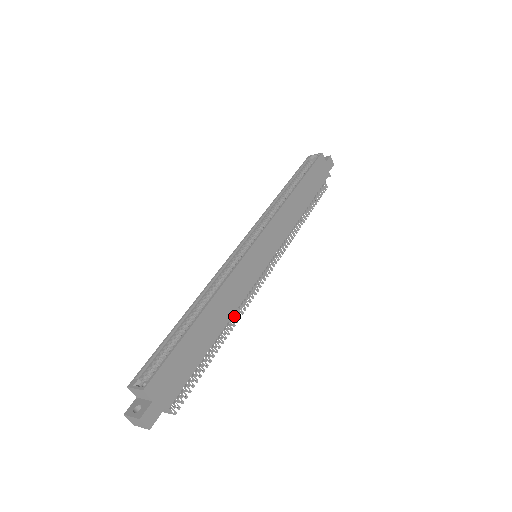
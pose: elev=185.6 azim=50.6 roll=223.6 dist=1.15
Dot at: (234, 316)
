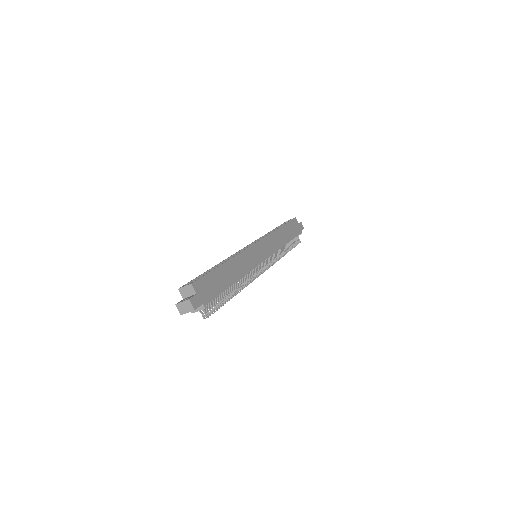
Dot at: occluded
